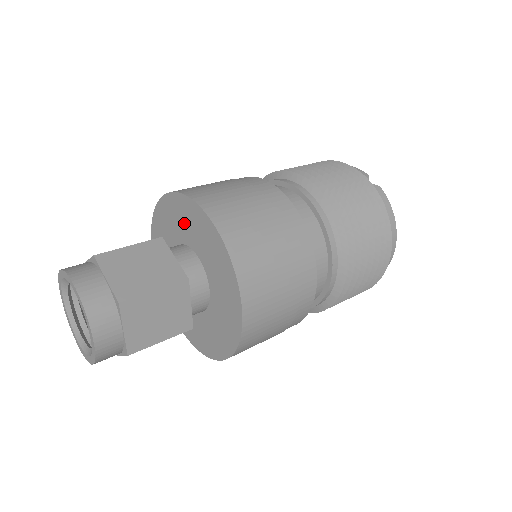
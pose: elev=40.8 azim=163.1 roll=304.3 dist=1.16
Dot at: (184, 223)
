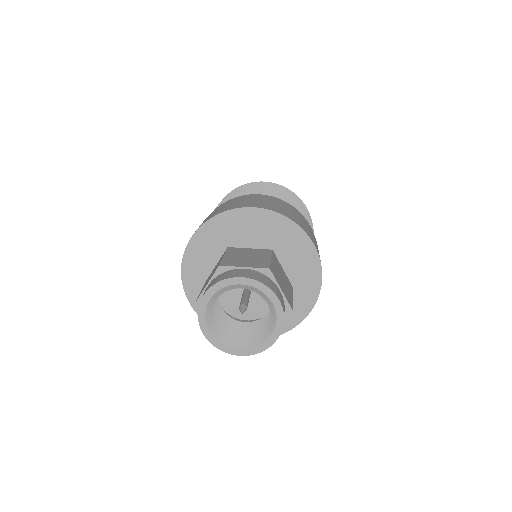
Dot at: (274, 238)
